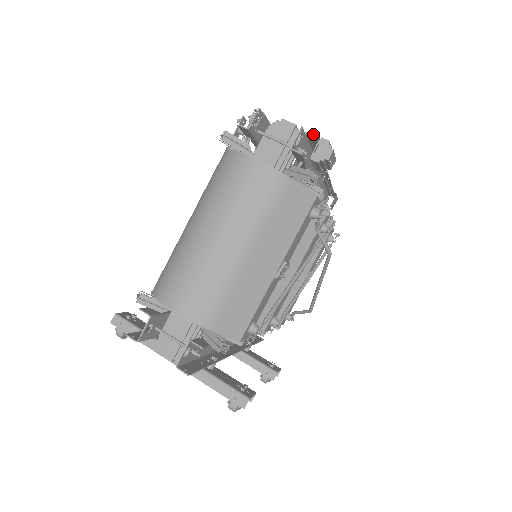
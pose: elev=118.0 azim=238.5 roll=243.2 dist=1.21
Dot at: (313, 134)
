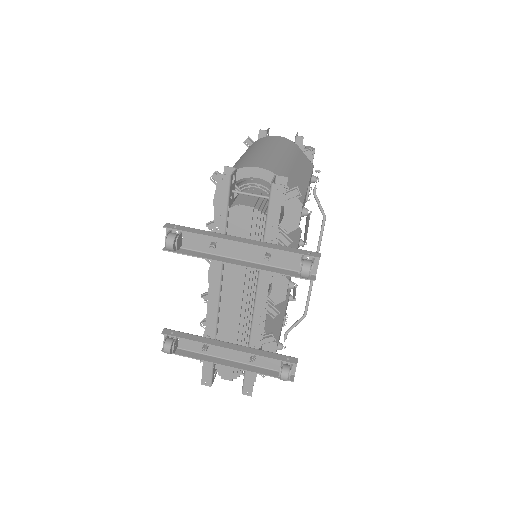
Dot at: occluded
